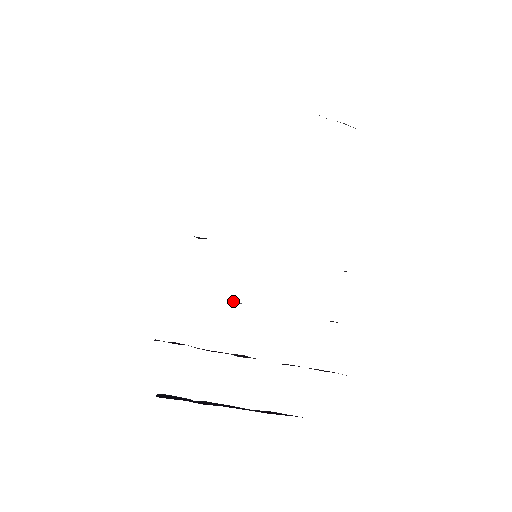
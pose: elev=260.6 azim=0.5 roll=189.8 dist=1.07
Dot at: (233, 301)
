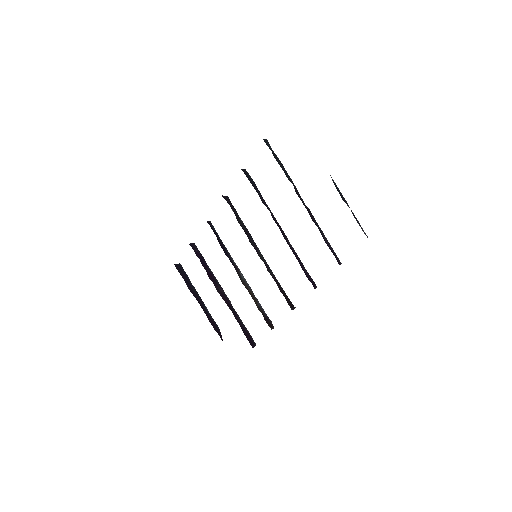
Dot at: (235, 263)
